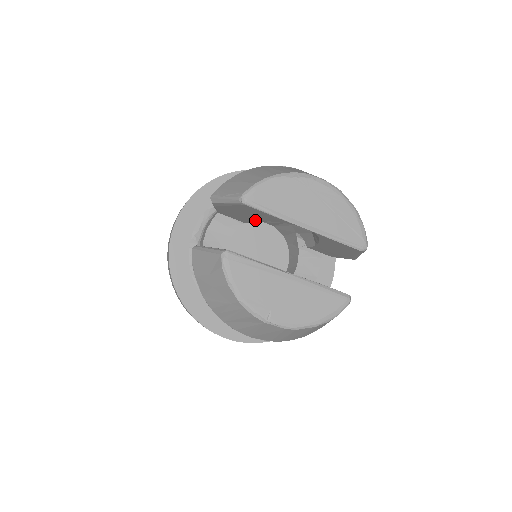
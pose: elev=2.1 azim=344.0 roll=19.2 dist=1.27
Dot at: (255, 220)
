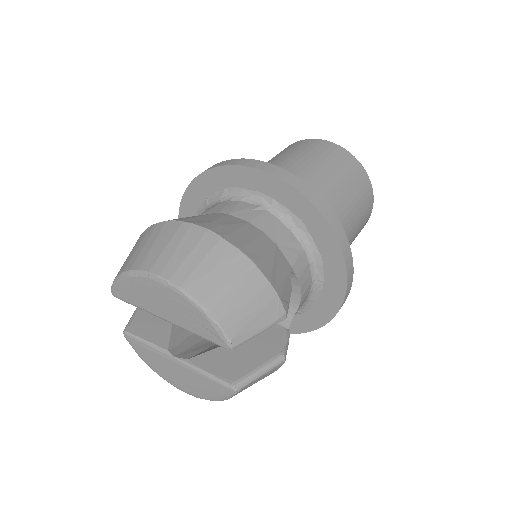
Dot at: occluded
